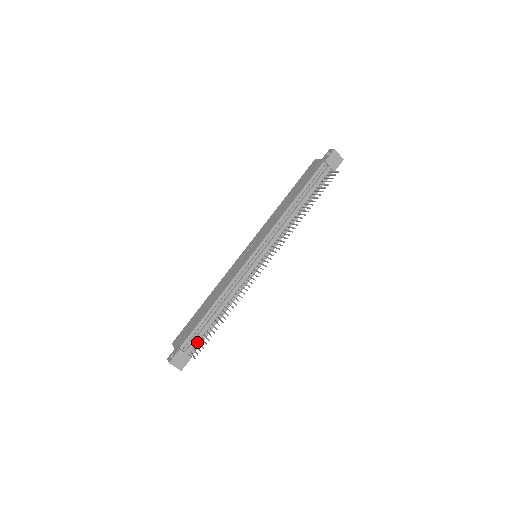
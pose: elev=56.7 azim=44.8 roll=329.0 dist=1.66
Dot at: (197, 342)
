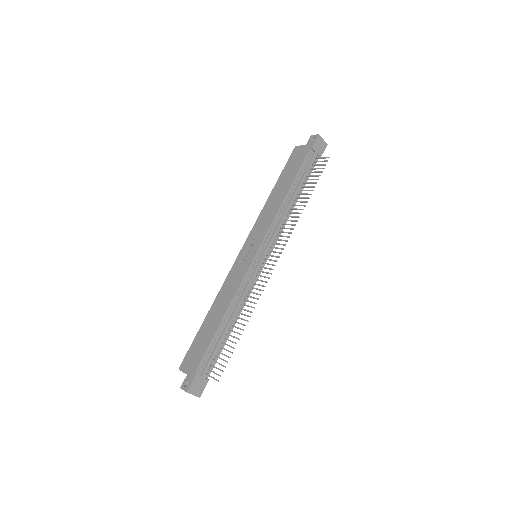
Dot at: (212, 362)
